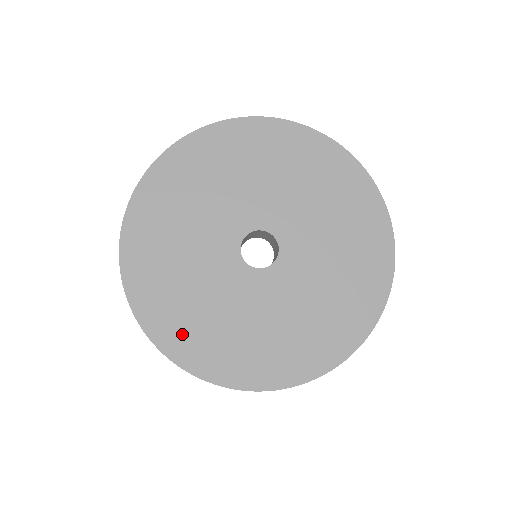
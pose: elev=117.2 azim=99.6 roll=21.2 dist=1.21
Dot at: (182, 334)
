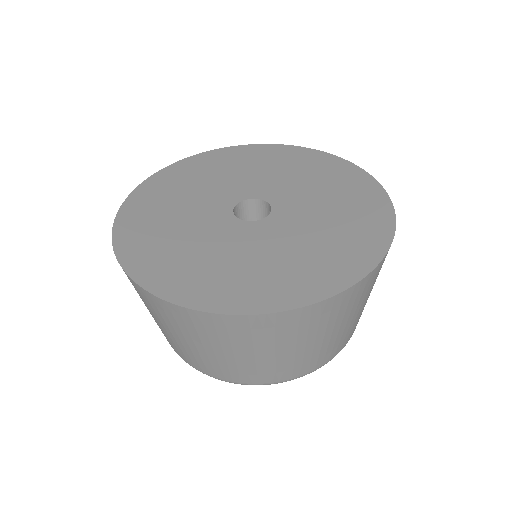
Dot at: (213, 288)
